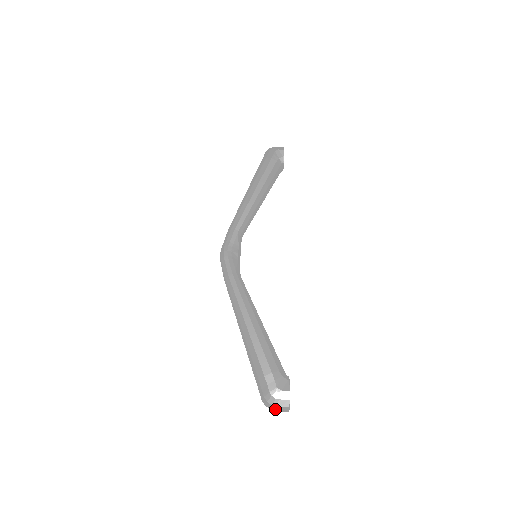
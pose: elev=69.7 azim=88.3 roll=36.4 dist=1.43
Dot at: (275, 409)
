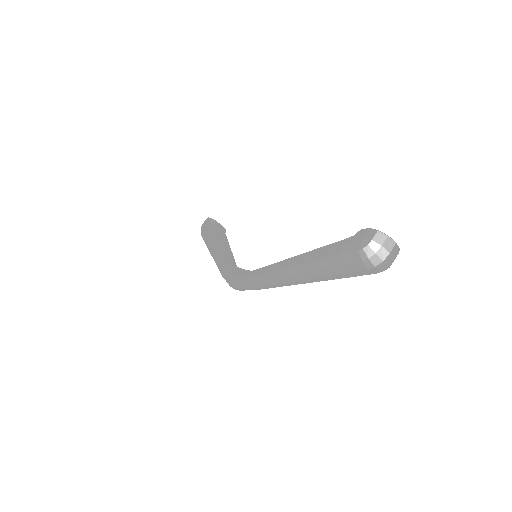
Dot at: (383, 255)
